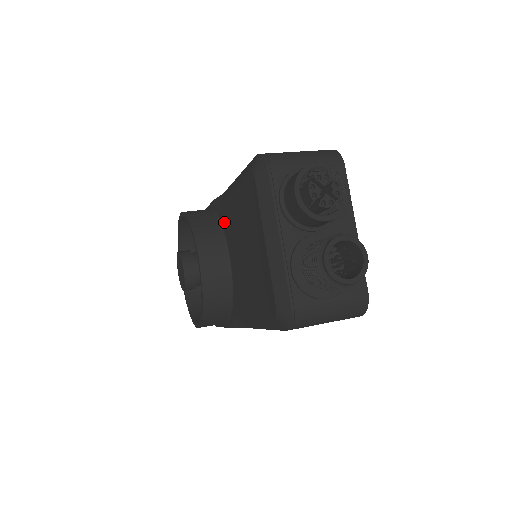
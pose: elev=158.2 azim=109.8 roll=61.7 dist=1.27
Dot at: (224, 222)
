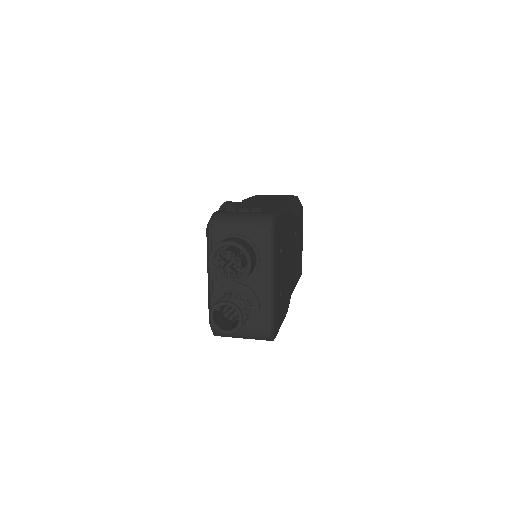
Dot at: occluded
